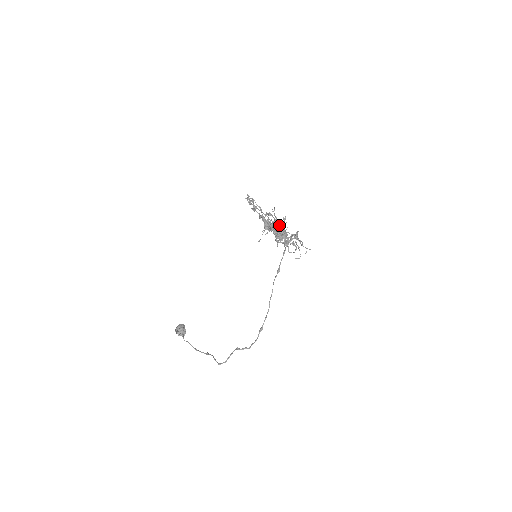
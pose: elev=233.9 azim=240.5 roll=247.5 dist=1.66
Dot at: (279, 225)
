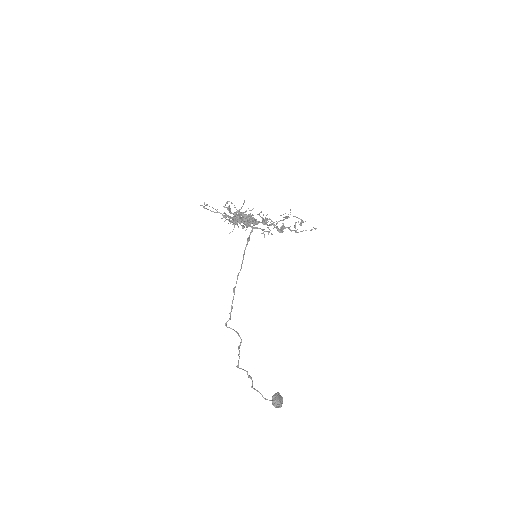
Dot at: occluded
